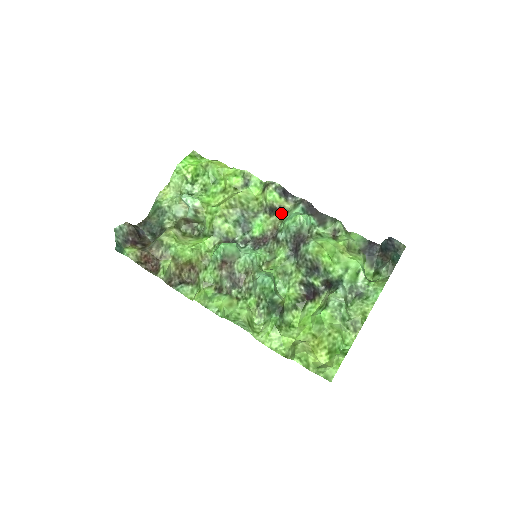
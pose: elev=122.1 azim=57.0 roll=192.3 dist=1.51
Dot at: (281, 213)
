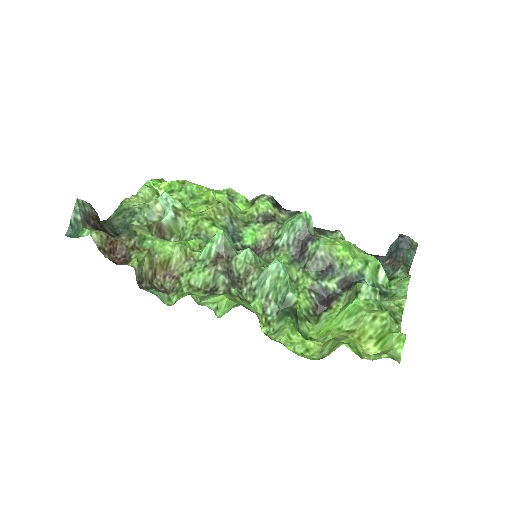
Dot at: (277, 221)
